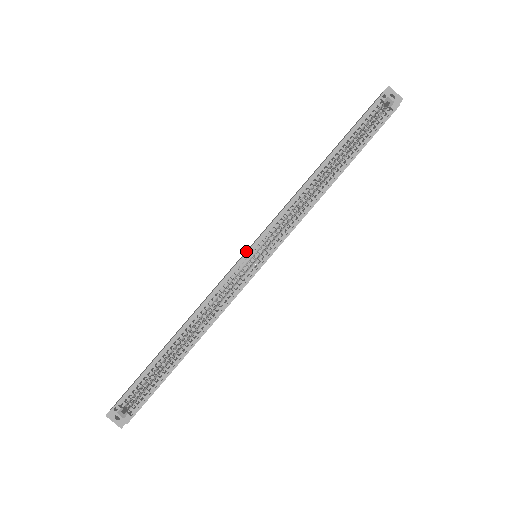
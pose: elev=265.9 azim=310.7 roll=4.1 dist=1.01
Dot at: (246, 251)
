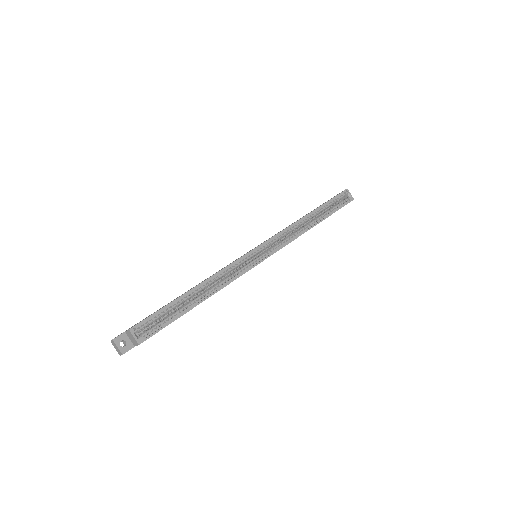
Dot at: occluded
